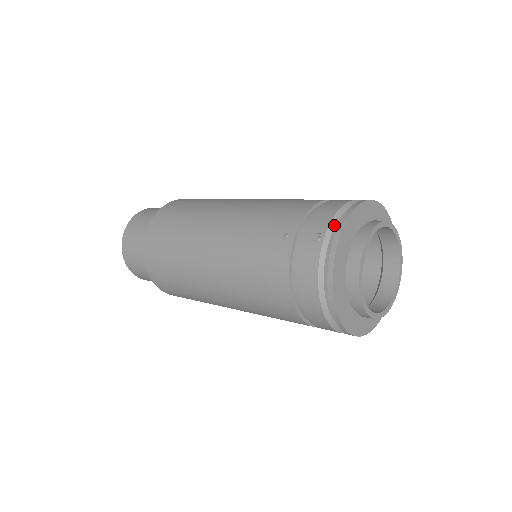
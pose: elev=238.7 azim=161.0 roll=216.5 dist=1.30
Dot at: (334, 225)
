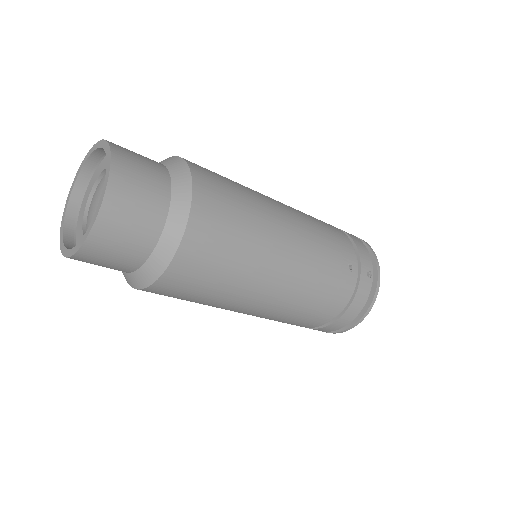
Dot at: (372, 265)
